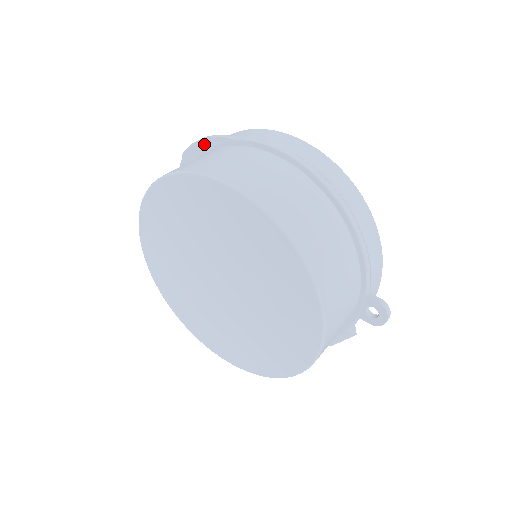
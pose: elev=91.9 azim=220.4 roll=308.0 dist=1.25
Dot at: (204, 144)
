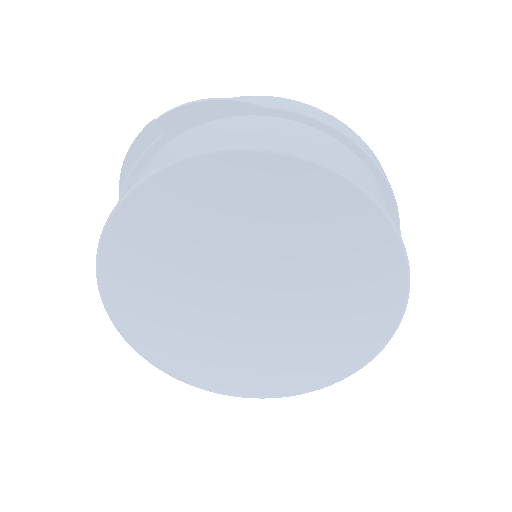
Dot at: (208, 108)
